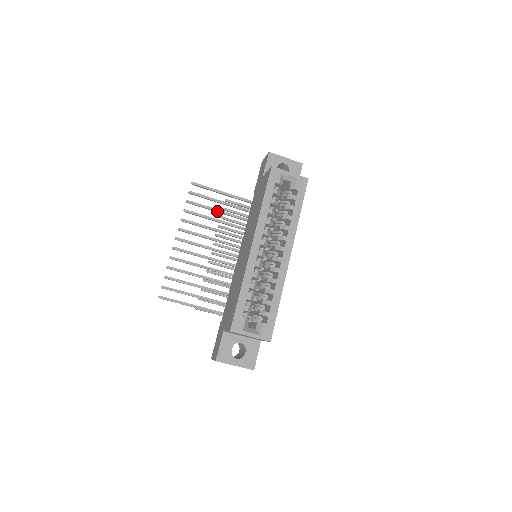
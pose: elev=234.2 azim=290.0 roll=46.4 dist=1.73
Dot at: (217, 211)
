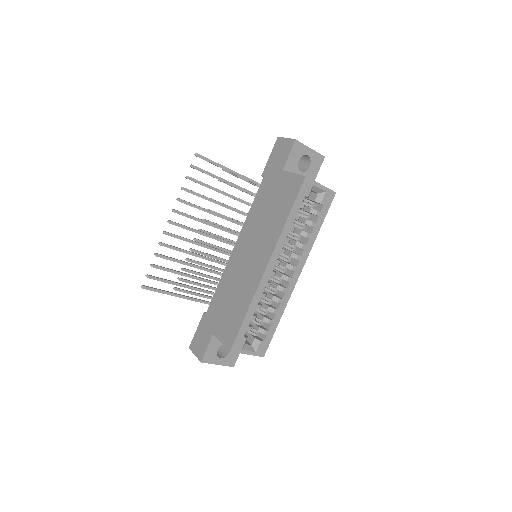
Dot at: occluded
